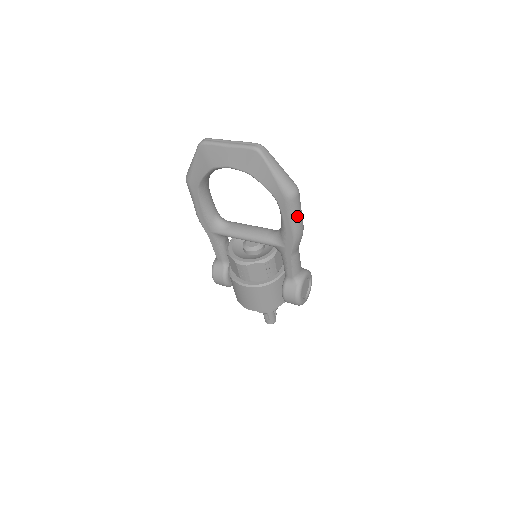
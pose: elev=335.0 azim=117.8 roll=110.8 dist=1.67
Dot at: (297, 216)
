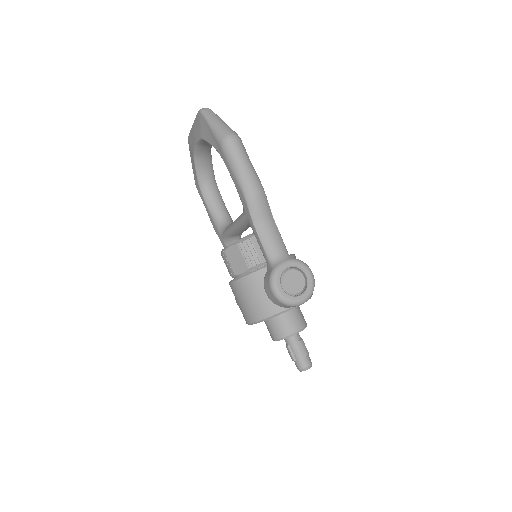
Dot at: (238, 165)
